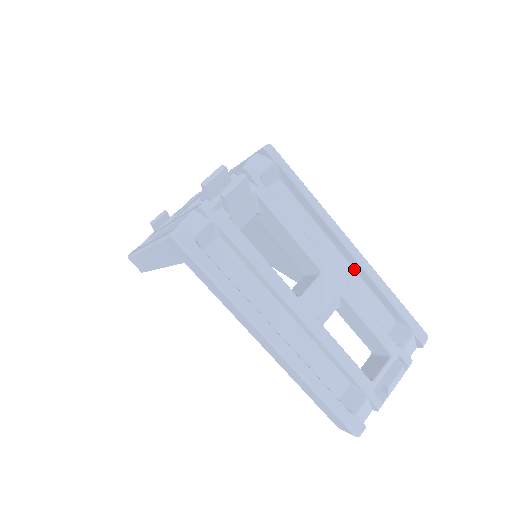
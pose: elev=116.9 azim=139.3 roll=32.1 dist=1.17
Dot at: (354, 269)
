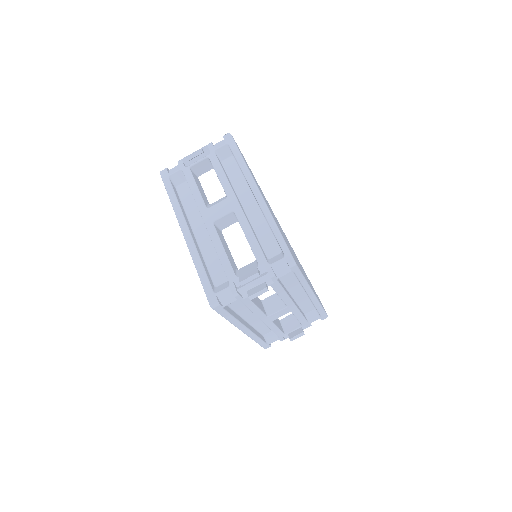
Dot at: occluded
